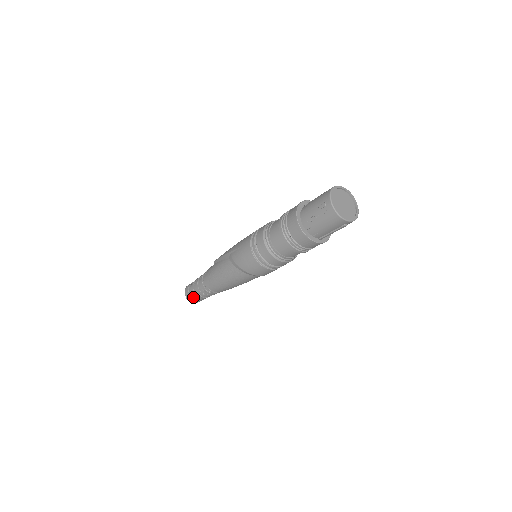
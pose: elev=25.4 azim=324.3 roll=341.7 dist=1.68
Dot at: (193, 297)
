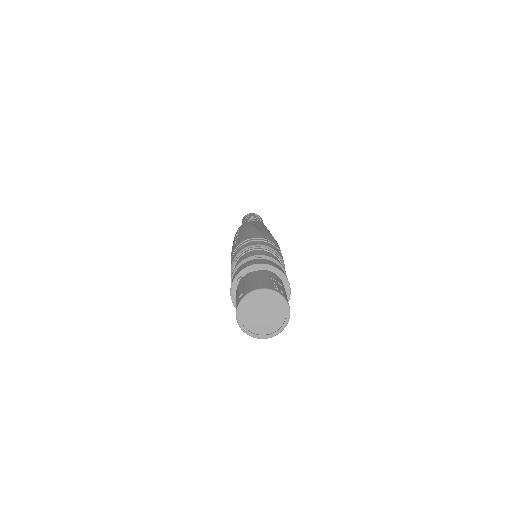
Dot at: occluded
